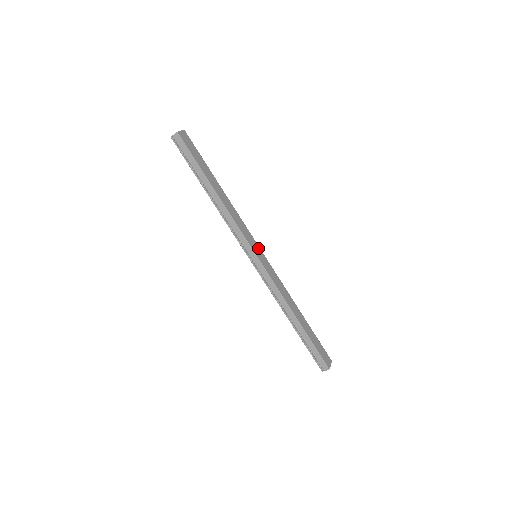
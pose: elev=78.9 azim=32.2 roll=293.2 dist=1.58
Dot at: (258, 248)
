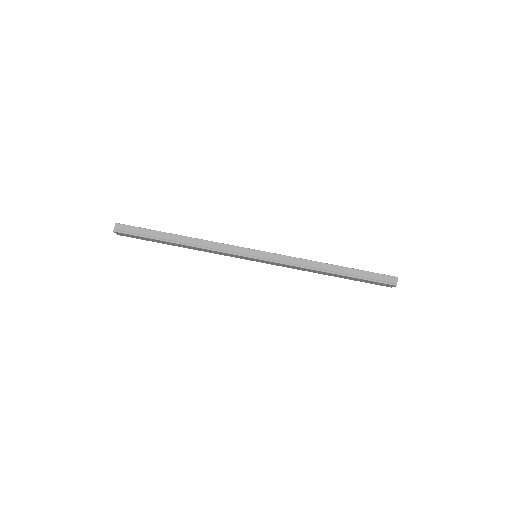
Dot at: occluded
